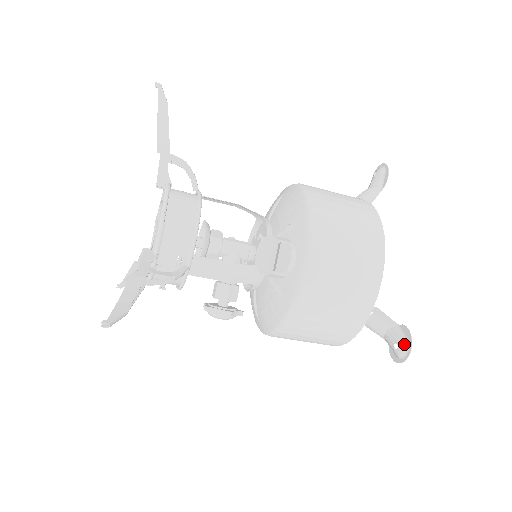
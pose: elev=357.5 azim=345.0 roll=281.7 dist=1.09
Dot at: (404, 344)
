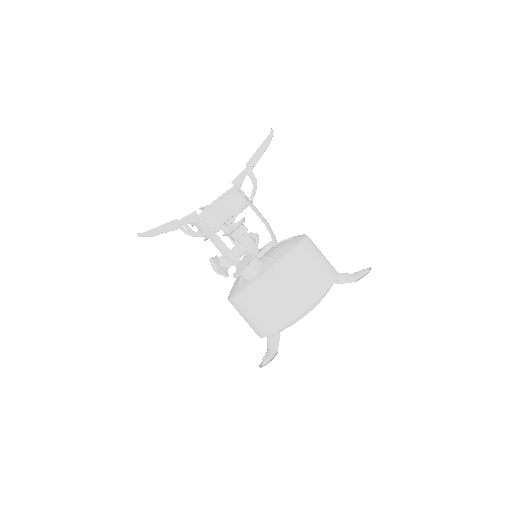
Dot at: (266, 360)
